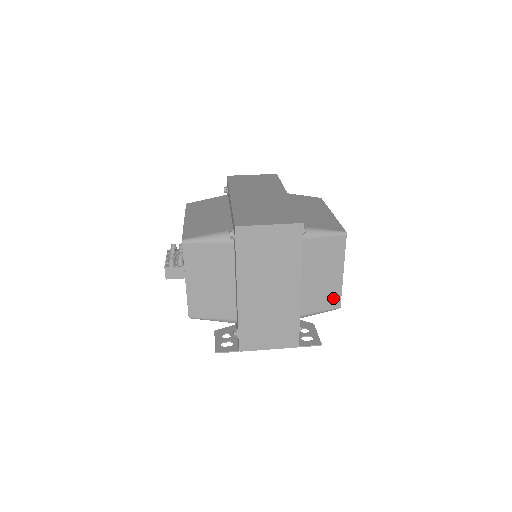
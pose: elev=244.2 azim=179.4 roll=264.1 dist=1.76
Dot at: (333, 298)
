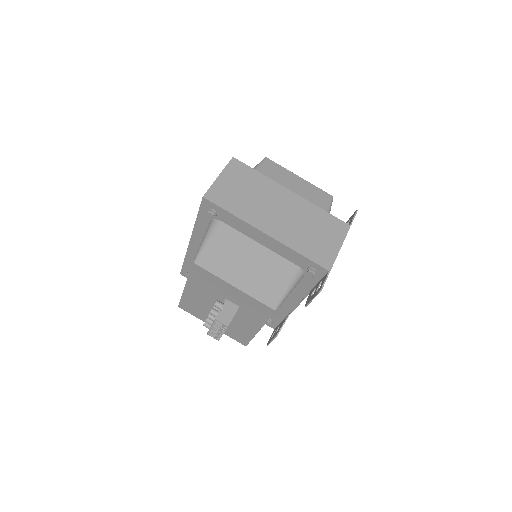
Dot at: (320, 195)
